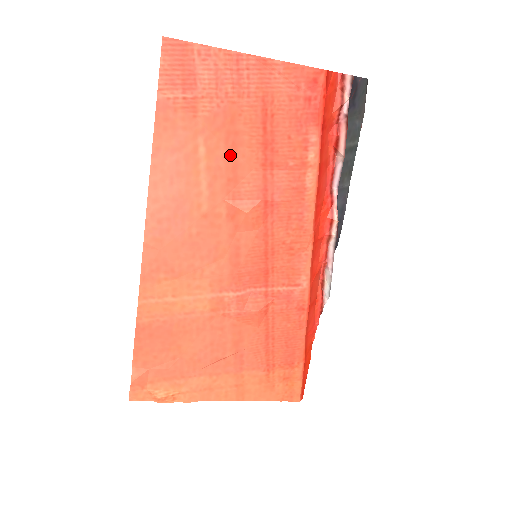
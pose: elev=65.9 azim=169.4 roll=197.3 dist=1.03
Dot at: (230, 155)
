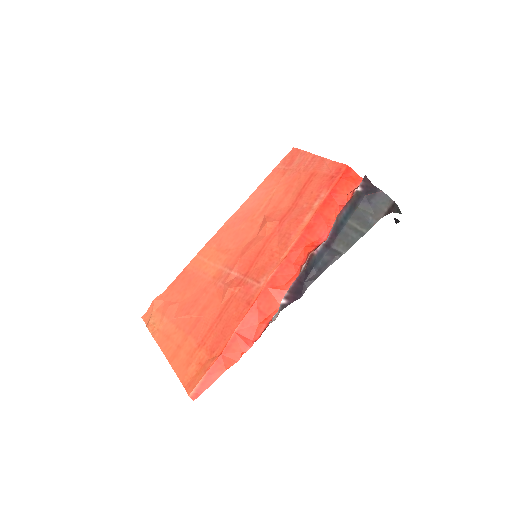
Dot at: (283, 196)
